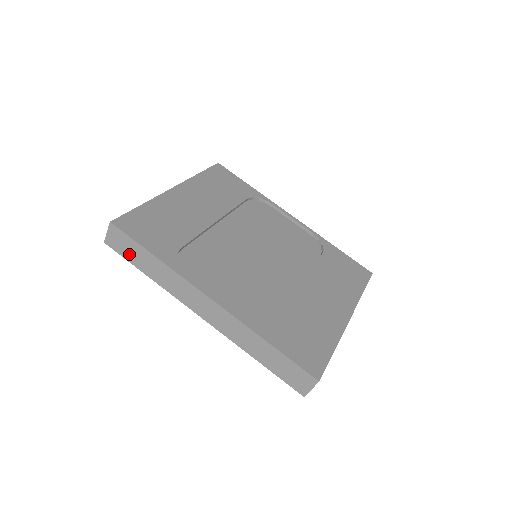
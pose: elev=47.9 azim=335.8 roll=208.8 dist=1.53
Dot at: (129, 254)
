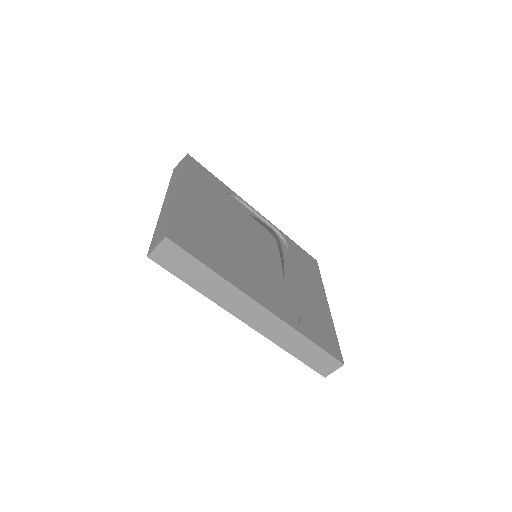
Dot at: (179, 269)
